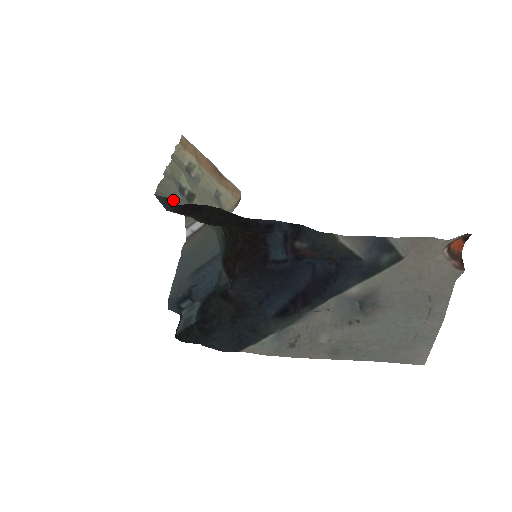
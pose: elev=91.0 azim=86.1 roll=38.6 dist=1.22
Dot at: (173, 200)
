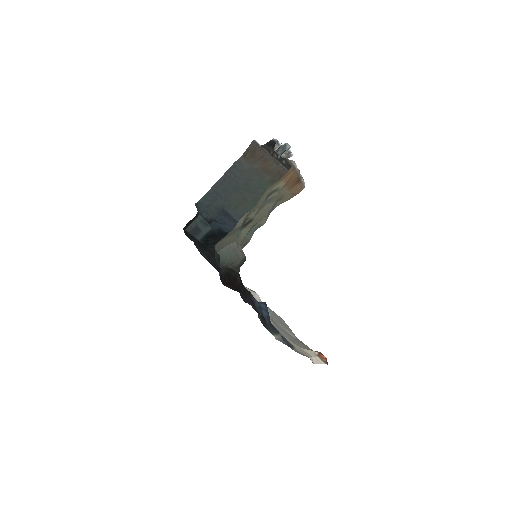
Dot at: (228, 240)
